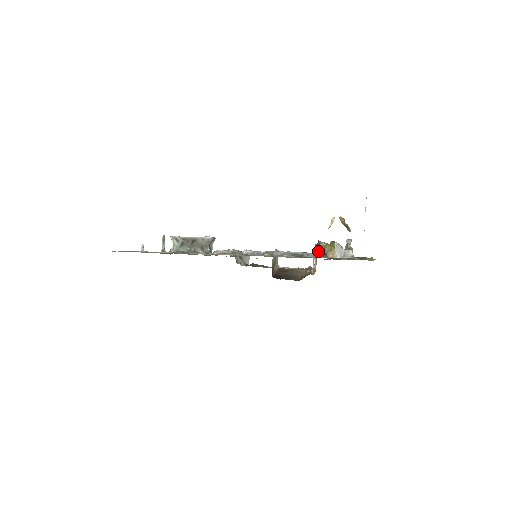
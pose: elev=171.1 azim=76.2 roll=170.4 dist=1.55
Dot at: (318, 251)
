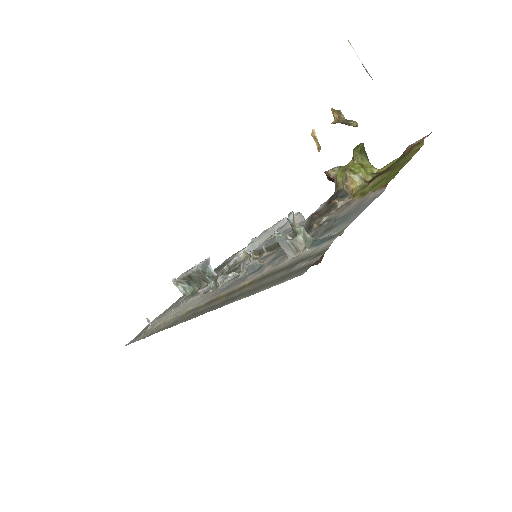
Dot at: occluded
